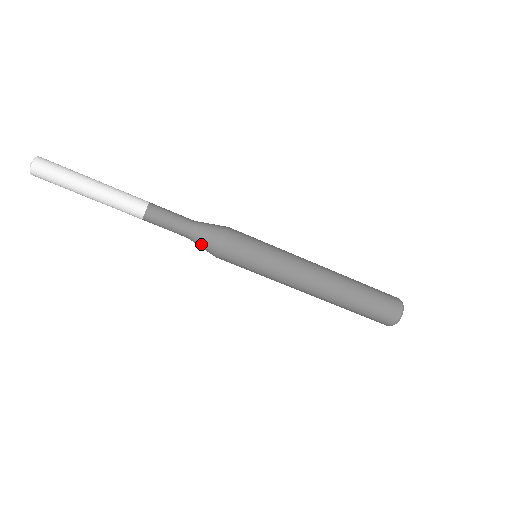
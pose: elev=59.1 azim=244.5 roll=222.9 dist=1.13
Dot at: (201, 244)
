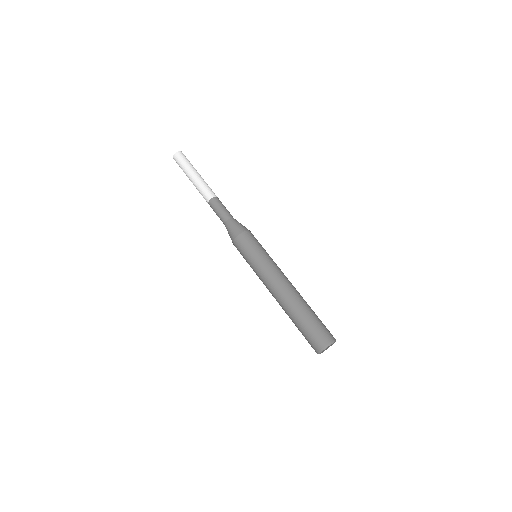
Dot at: (230, 228)
